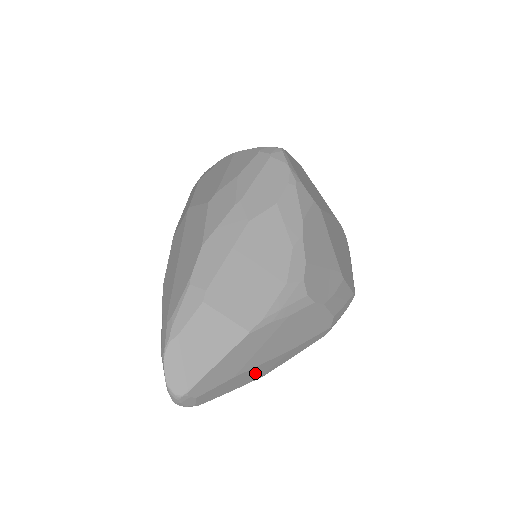
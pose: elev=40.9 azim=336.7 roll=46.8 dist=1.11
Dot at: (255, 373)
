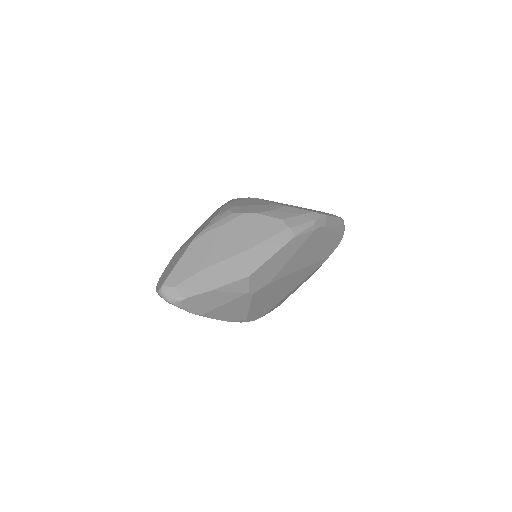
Dot at: (229, 271)
